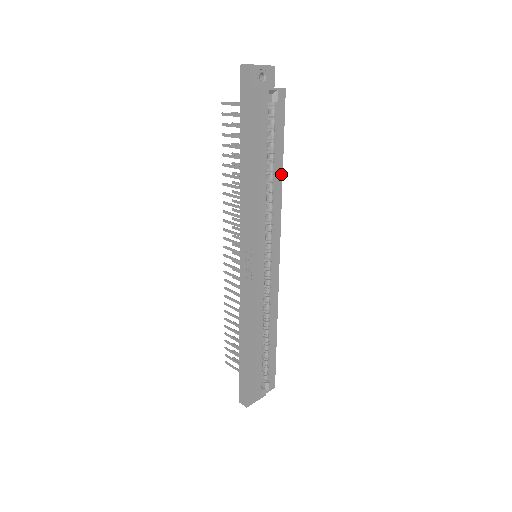
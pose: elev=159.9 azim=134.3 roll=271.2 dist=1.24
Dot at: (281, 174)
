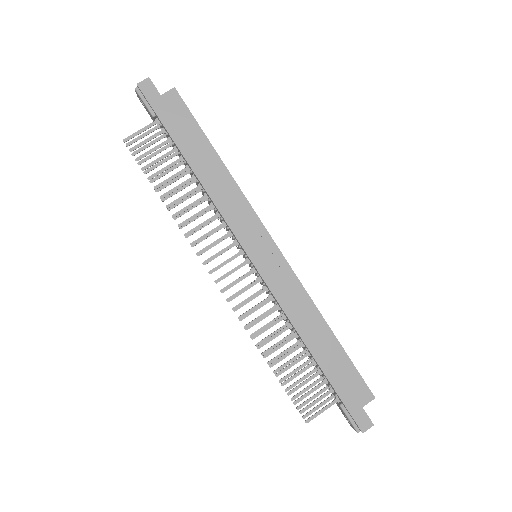
Dot at: occluded
